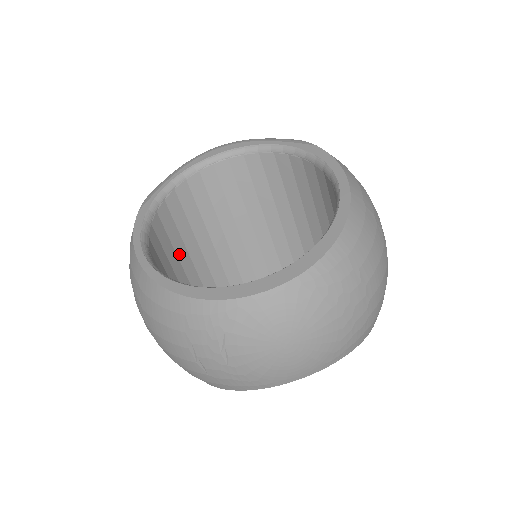
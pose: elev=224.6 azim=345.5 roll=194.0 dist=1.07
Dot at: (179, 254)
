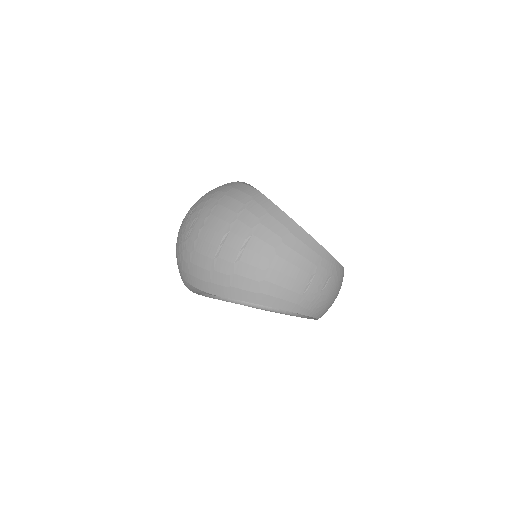
Dot at: occluded
